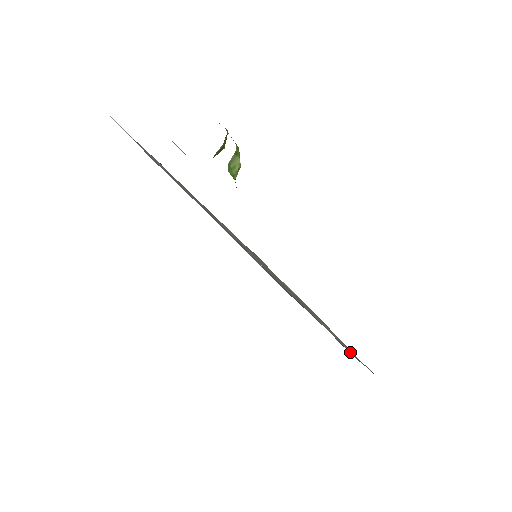
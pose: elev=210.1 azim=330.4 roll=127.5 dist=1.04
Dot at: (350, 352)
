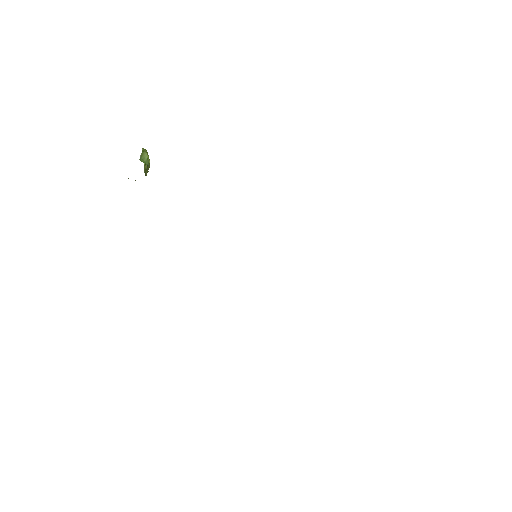
Dot at: occluded
